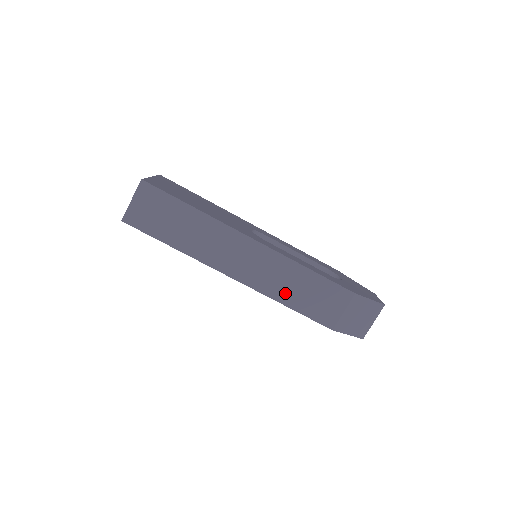
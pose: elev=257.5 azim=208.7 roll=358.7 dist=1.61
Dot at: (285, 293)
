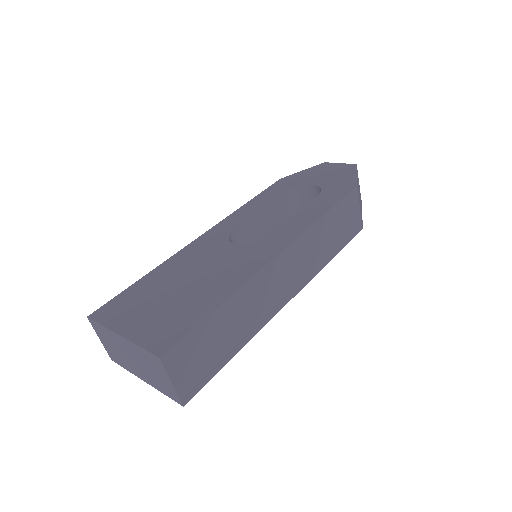
Dot at: (325, 253)
